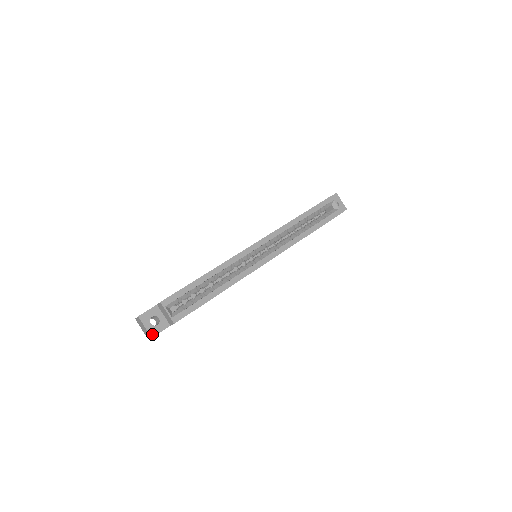
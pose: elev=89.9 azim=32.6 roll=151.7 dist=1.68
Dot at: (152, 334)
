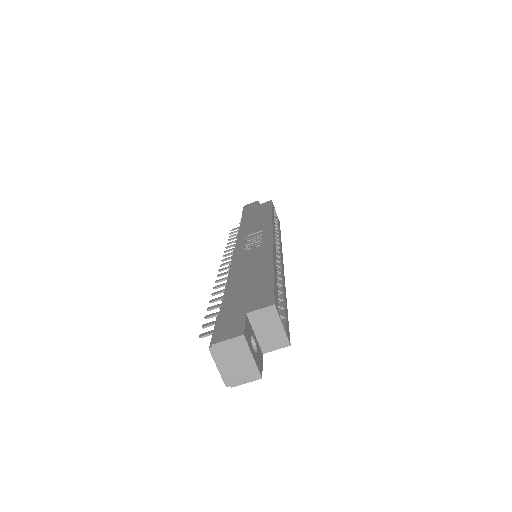
Dot at: (260, 370)
